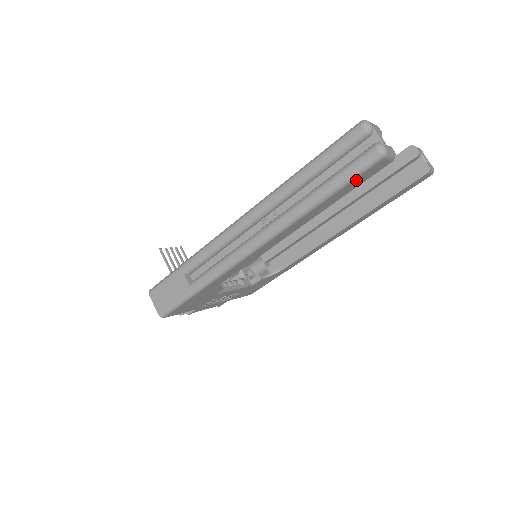
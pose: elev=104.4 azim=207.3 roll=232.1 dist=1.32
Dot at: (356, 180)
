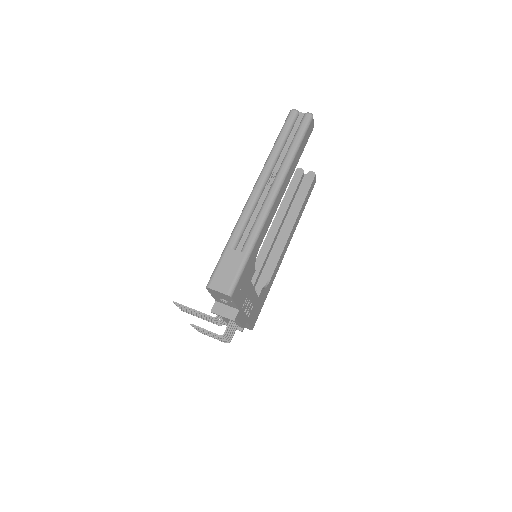
Dot at: (306, 135)
